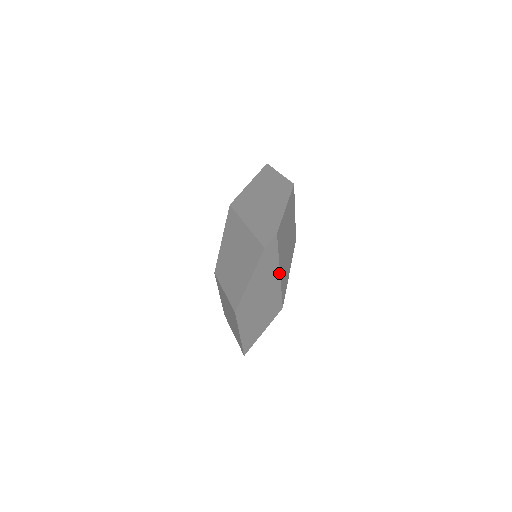
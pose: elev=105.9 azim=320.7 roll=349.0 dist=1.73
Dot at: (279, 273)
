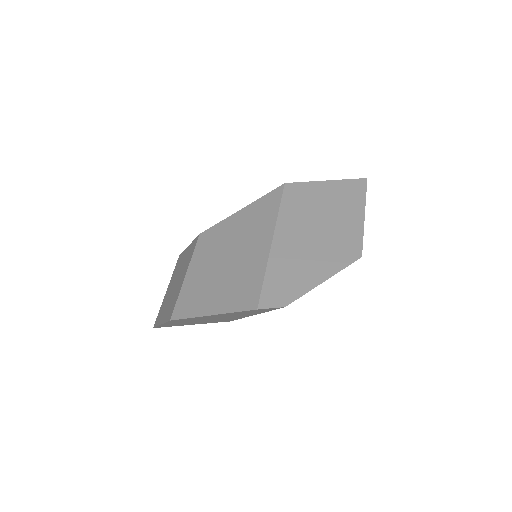
Dot at: occluded
